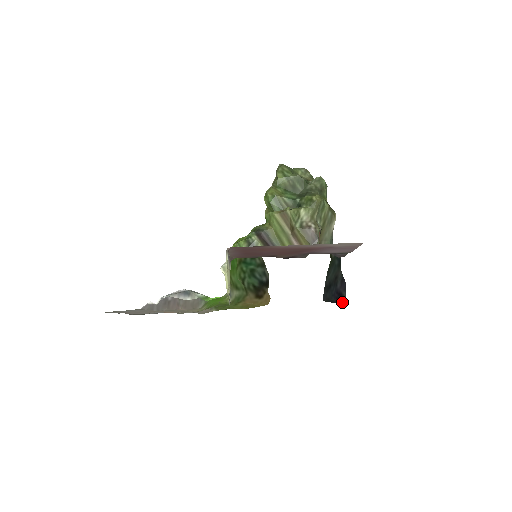
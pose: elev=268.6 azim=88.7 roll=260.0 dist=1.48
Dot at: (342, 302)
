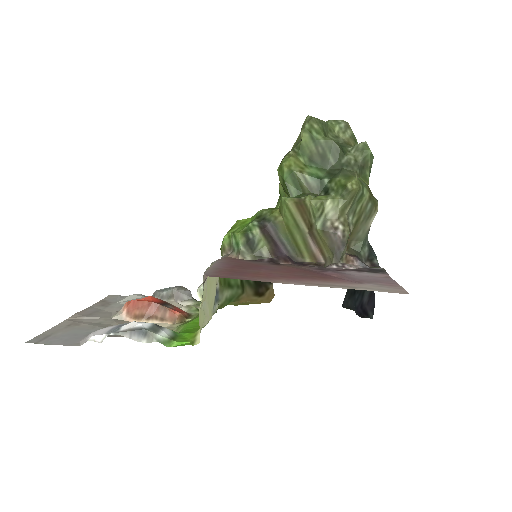
Dot at: (366, 317)
